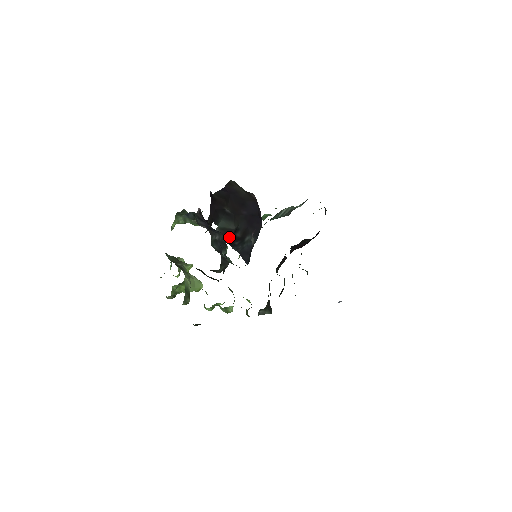
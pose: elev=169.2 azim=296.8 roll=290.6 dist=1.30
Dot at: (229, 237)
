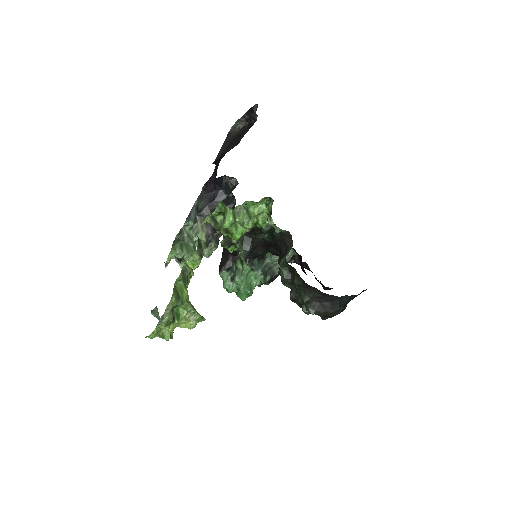
Dot at: occluded
